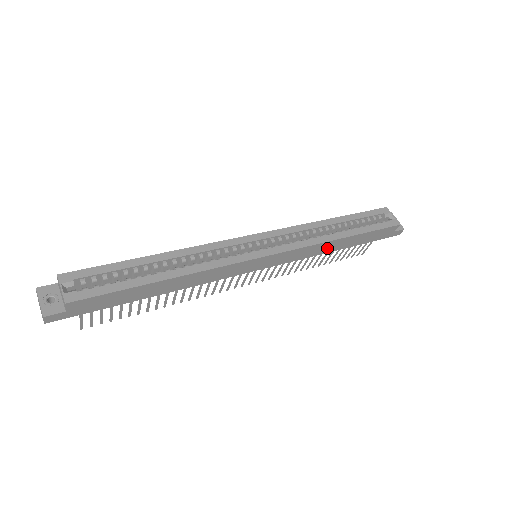
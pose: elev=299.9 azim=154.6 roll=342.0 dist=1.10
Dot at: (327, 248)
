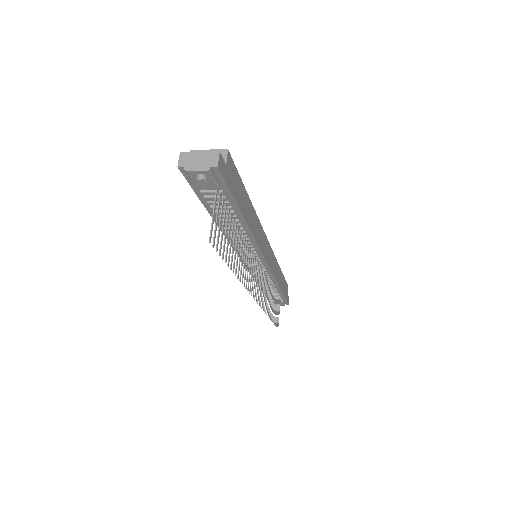
Dot at: (278, 276)
